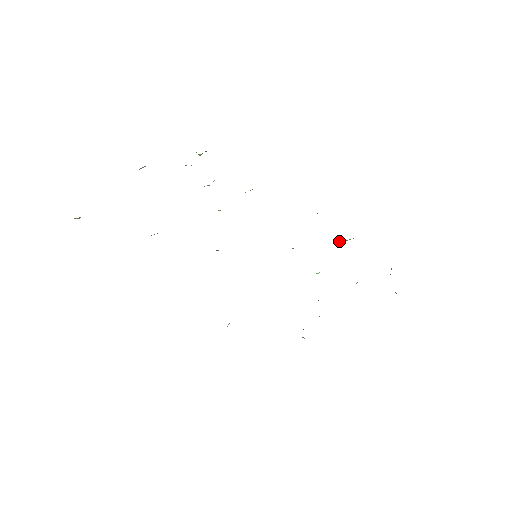
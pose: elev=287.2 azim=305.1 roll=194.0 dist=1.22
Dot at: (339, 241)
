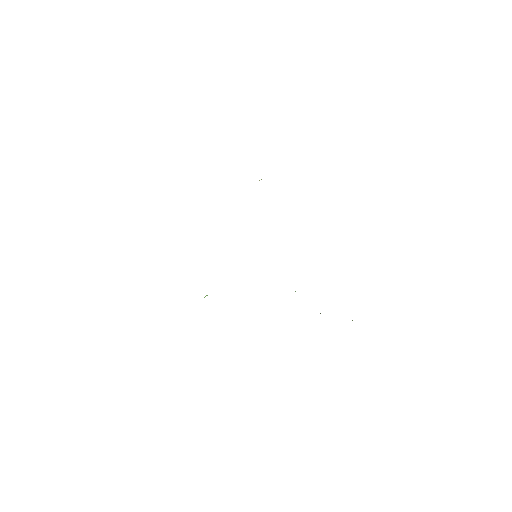
Dot at: occluded
